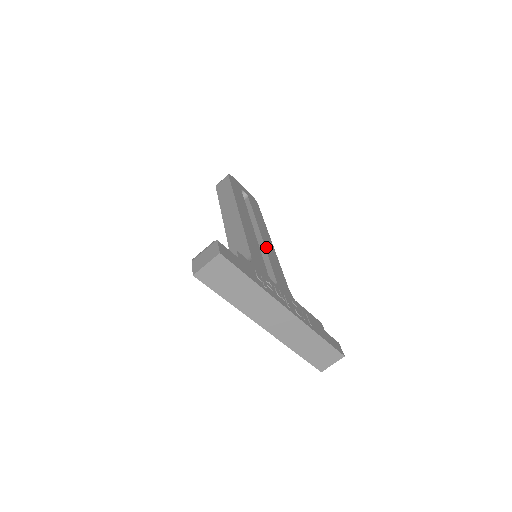
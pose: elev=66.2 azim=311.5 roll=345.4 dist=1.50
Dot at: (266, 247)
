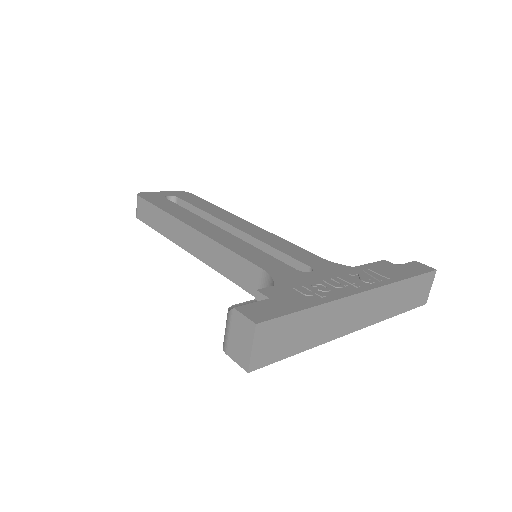
Dot at: (254, 236)
